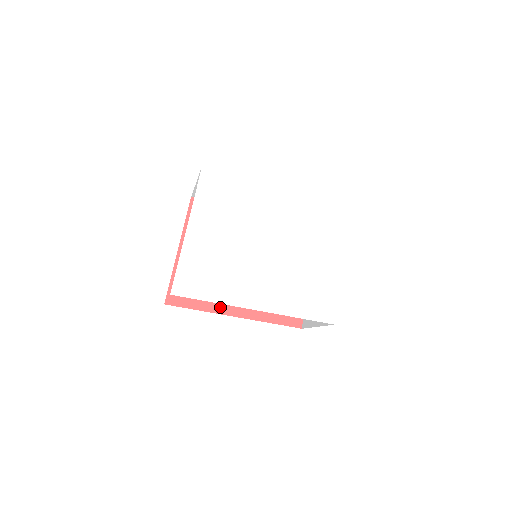
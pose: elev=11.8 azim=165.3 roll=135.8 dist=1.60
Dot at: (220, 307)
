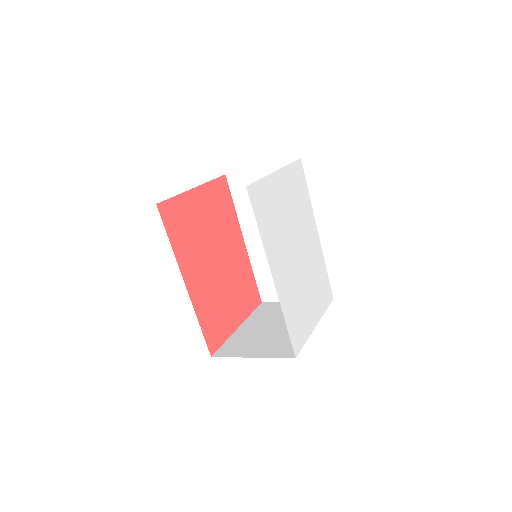
Dot at: (183, 263)
